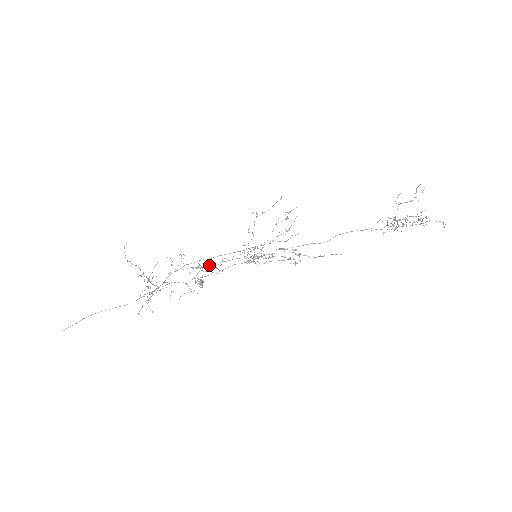
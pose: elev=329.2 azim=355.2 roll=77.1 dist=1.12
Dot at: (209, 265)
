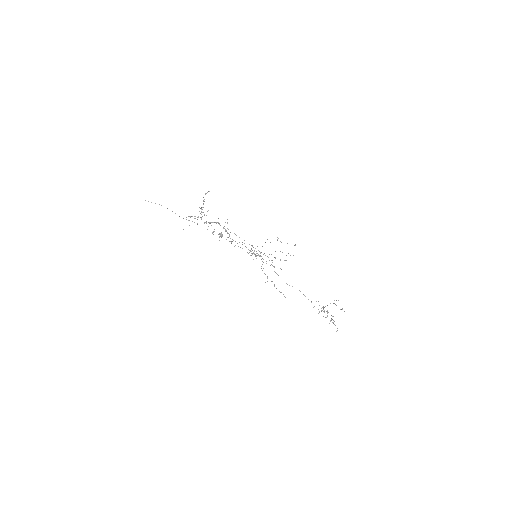
Dot at: occluded
